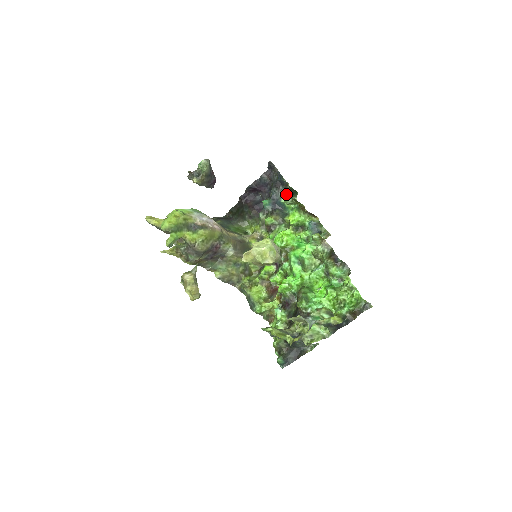
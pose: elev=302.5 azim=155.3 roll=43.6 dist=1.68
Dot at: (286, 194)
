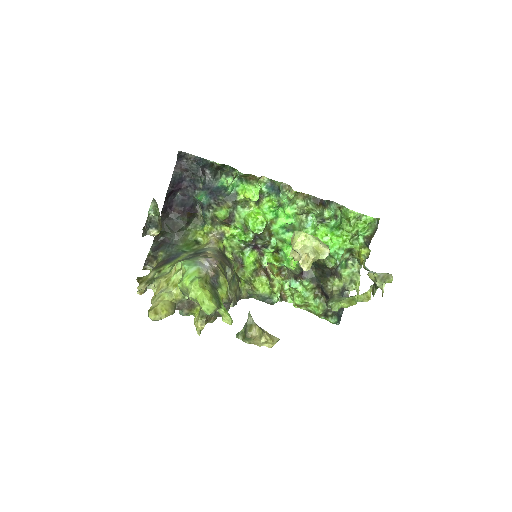
Dot at: (215, 175)
